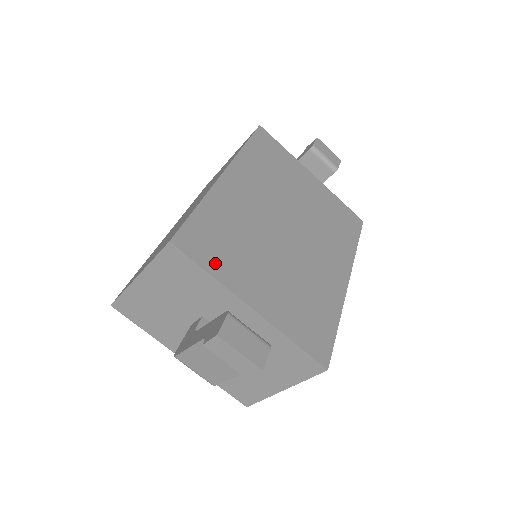
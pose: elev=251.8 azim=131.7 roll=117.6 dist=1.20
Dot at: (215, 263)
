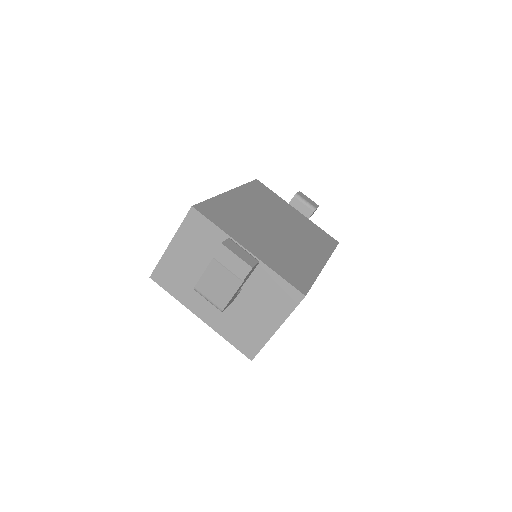
Dot at: (222, 224)
